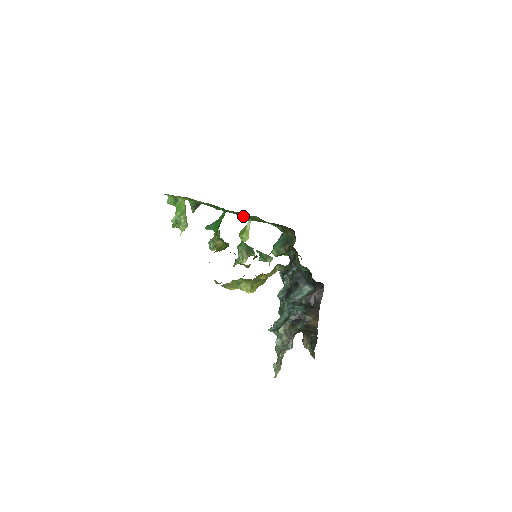
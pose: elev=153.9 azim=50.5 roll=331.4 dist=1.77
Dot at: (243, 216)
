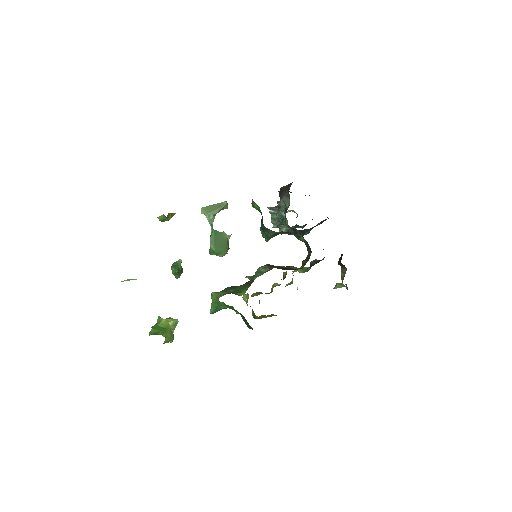
Dot at: occluded
